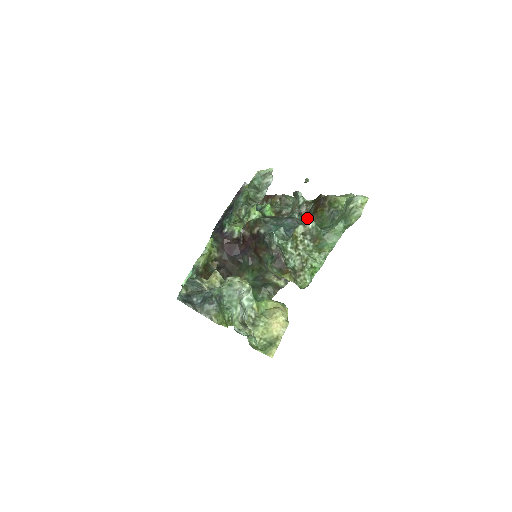
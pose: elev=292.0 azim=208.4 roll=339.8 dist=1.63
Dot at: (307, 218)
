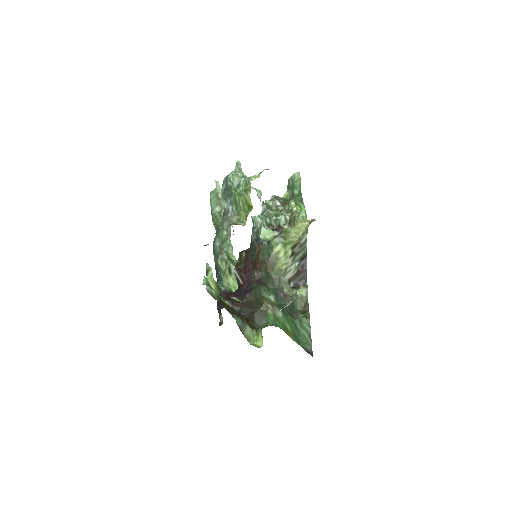
Dot at: occluded
